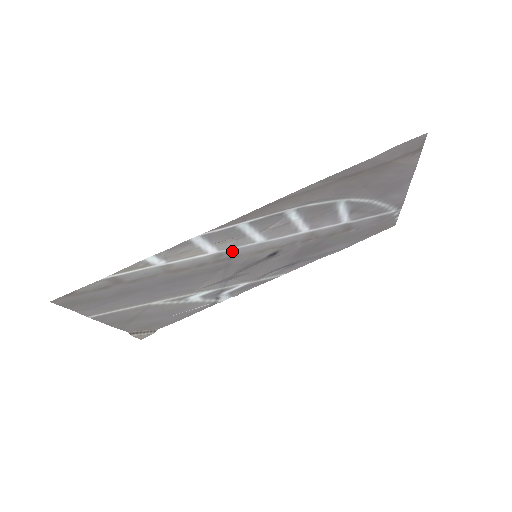
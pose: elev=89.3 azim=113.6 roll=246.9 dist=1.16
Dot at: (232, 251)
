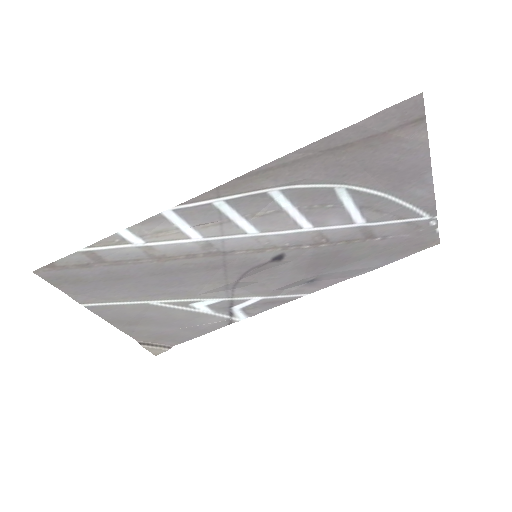
Dot at: (222, 242)
